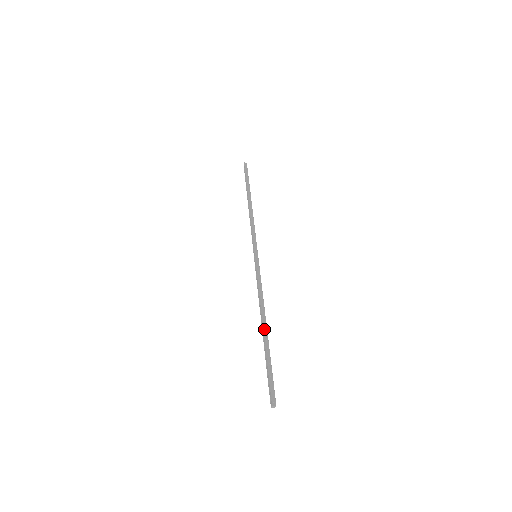
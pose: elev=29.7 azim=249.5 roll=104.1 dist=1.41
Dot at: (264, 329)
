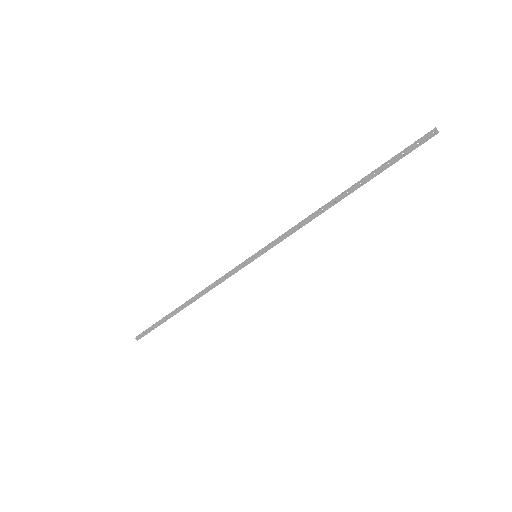
Dot at: (346, 191)
